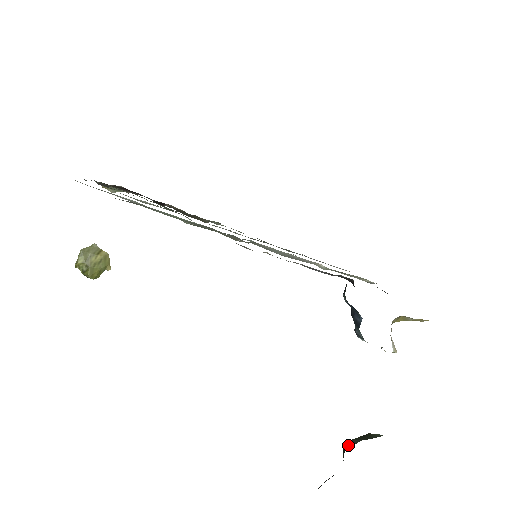
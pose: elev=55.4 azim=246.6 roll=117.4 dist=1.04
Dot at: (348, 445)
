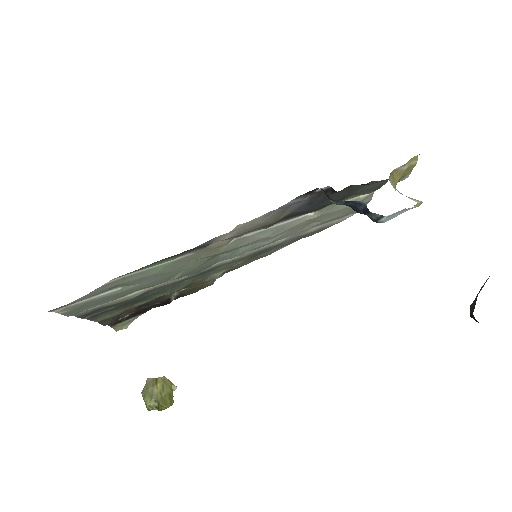
Dot at: (471, 311)
